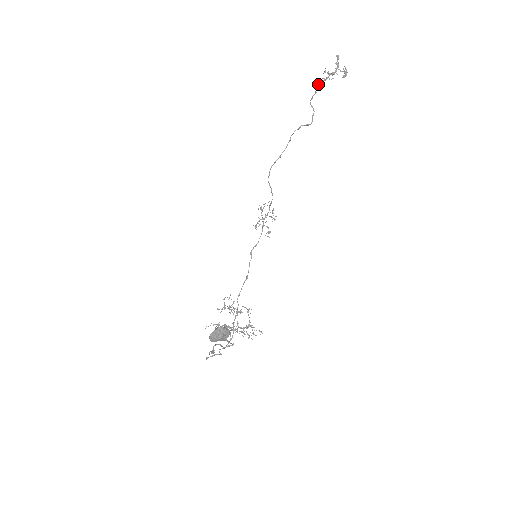
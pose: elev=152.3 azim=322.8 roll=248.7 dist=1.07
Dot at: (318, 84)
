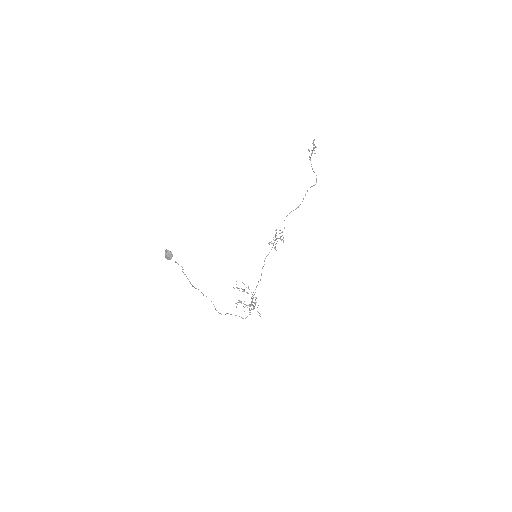
Dot at: (310, 159)
